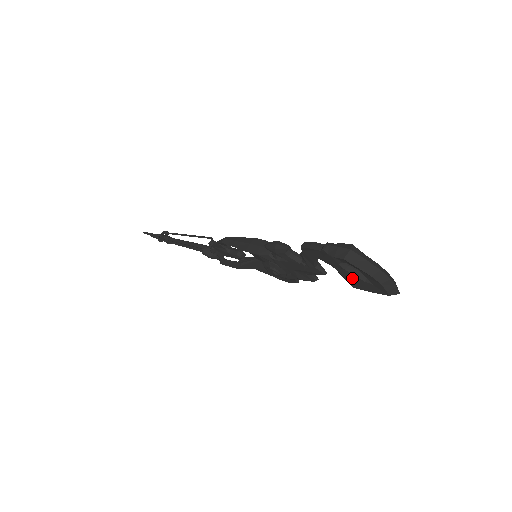
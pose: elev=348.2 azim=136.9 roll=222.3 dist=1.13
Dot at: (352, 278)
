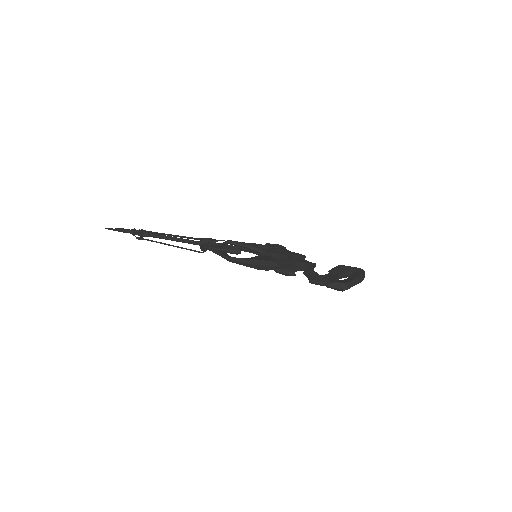
Dot at: (340, 277)
